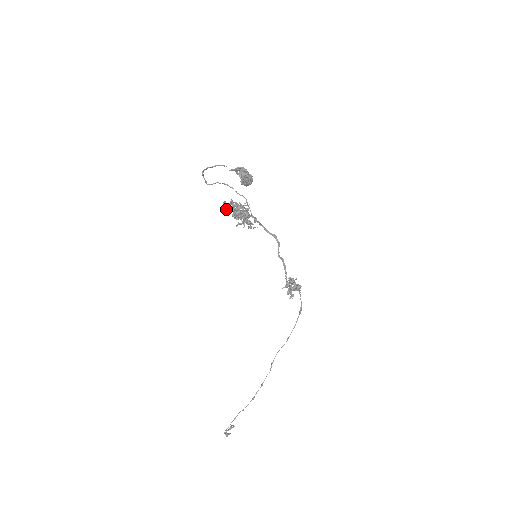
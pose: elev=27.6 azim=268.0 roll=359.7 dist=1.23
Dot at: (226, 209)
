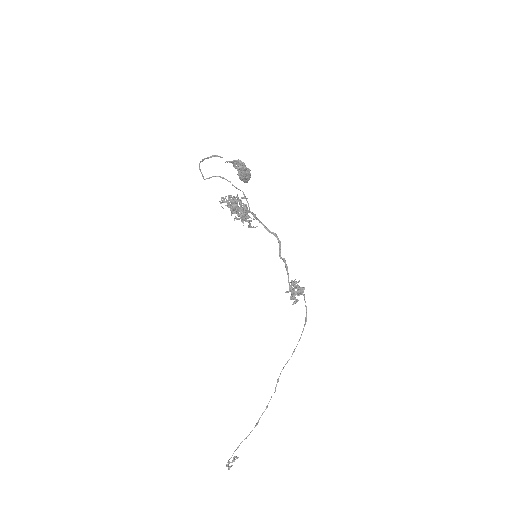
Dot at: (223, 202)
